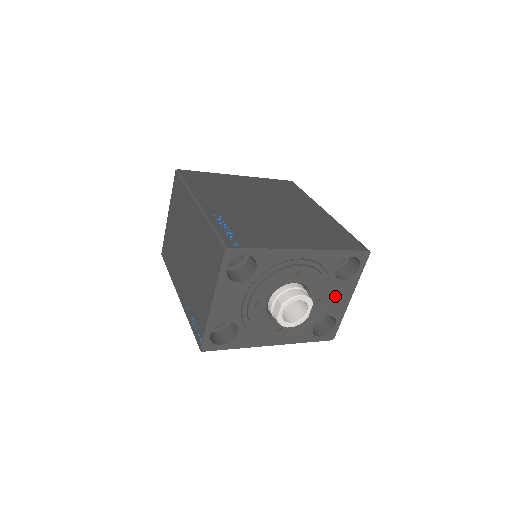
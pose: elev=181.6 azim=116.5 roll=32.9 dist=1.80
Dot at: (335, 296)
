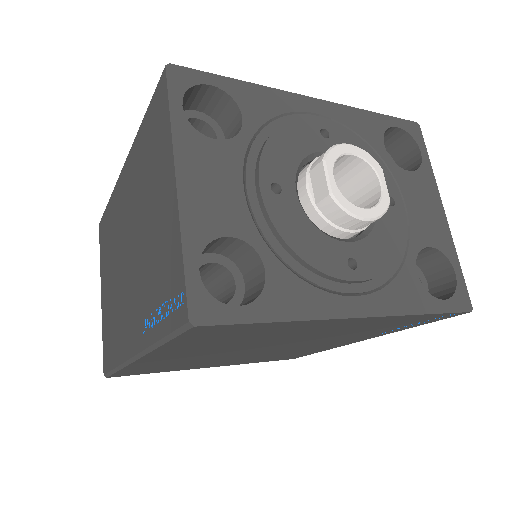
Dot at: (415, 203)
